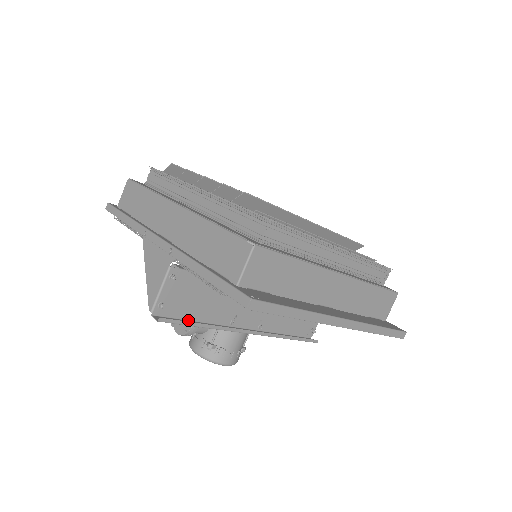
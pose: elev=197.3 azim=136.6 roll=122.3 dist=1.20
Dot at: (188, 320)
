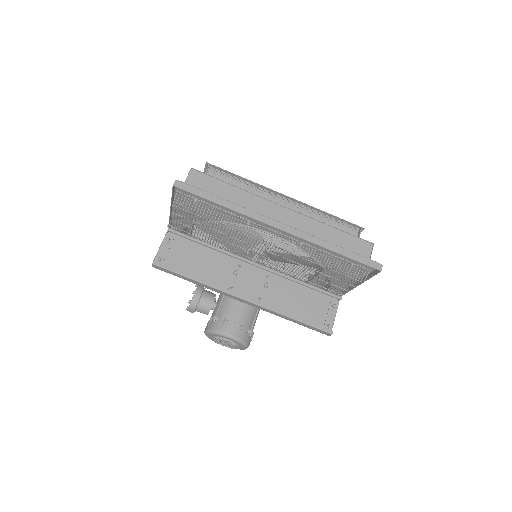
Dot at: (184, 279)
